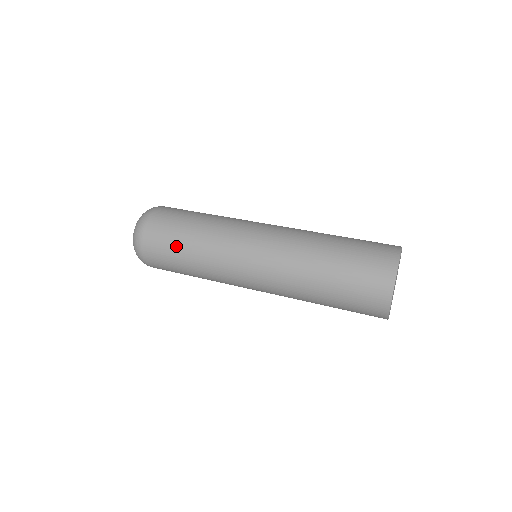
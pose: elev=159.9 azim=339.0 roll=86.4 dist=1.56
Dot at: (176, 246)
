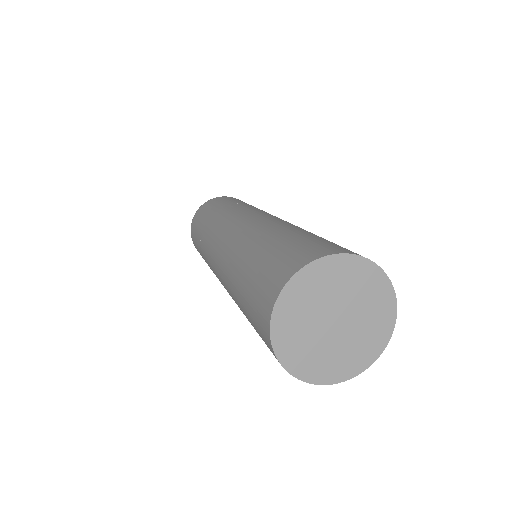
Dot at: (199, 228)
